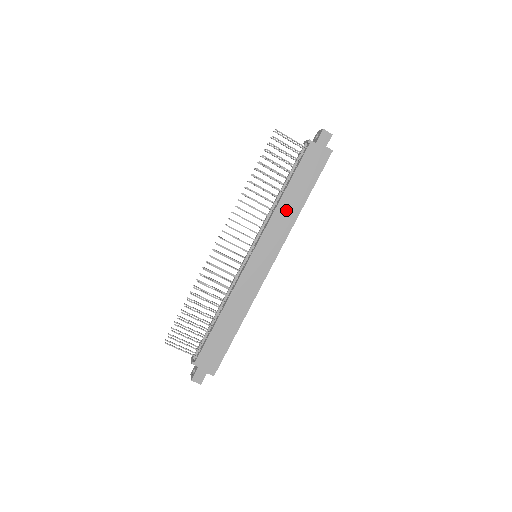
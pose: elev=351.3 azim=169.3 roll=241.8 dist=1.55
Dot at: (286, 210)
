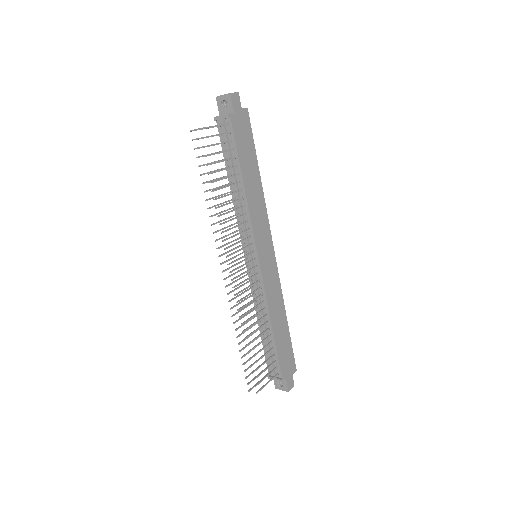
Dot at: (254, 196)
